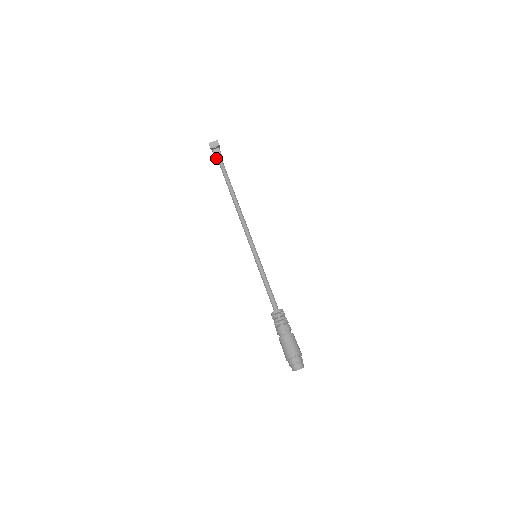
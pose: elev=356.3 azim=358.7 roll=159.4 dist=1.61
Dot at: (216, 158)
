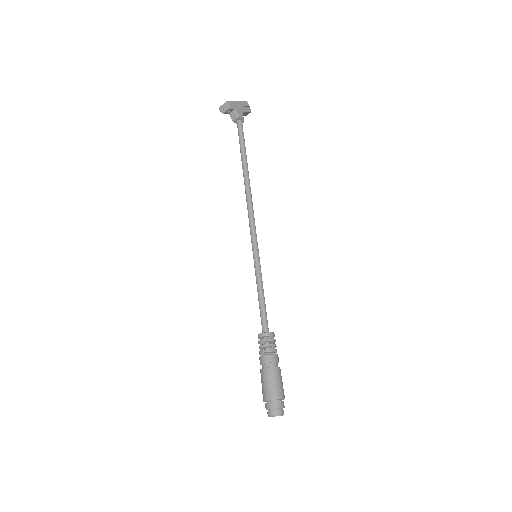
Dot at: (236, 123)
